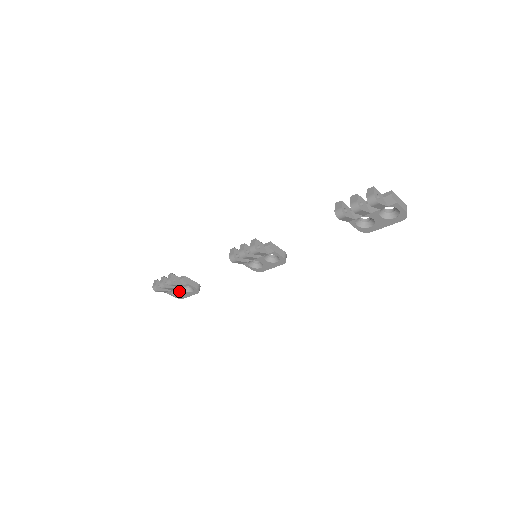
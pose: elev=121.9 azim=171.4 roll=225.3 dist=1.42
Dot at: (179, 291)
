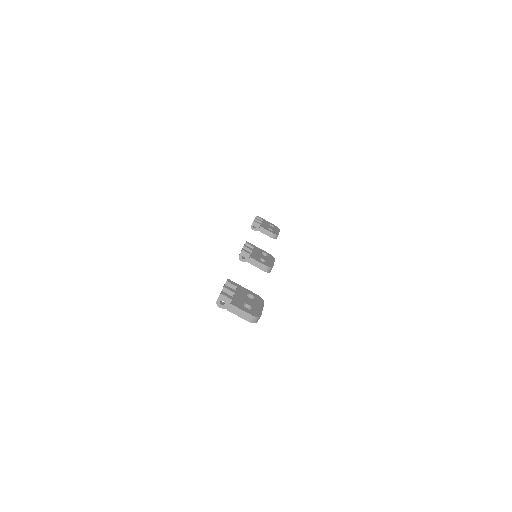
Dot at: occluded
